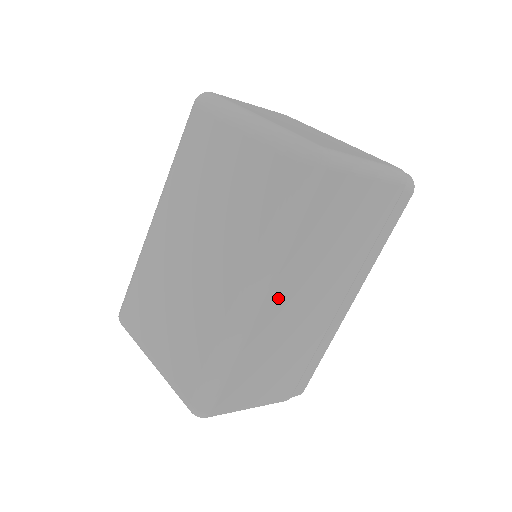
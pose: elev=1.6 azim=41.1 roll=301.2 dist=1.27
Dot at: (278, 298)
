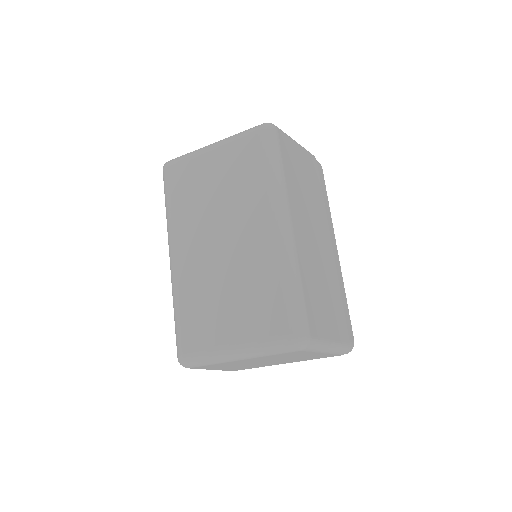
Dot at: (298, 225)
